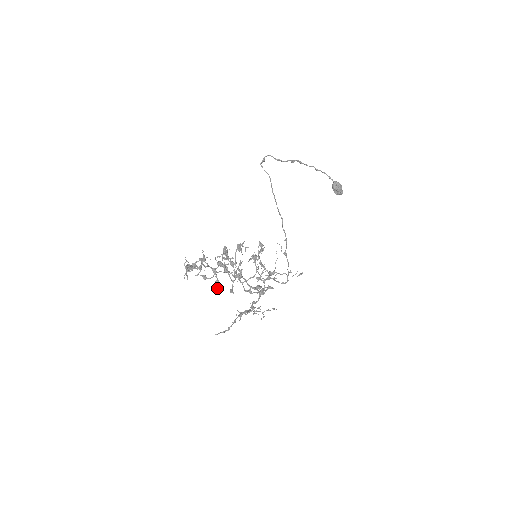
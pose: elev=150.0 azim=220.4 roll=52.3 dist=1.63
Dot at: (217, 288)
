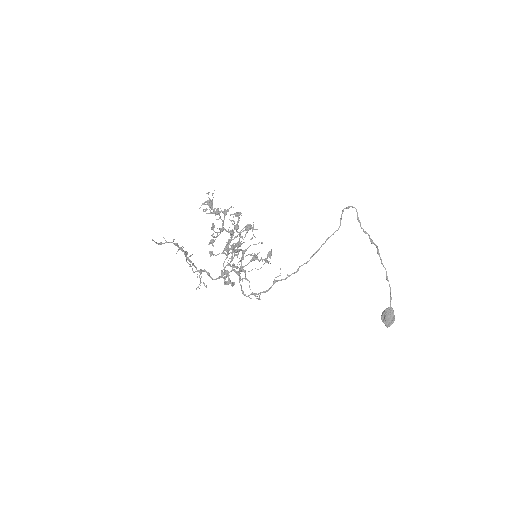
Dot at: occluded
